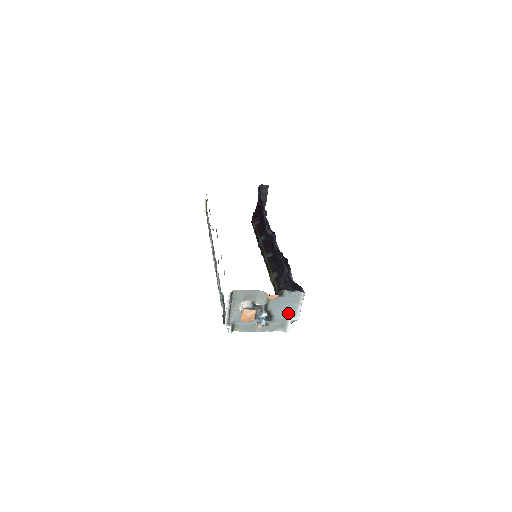
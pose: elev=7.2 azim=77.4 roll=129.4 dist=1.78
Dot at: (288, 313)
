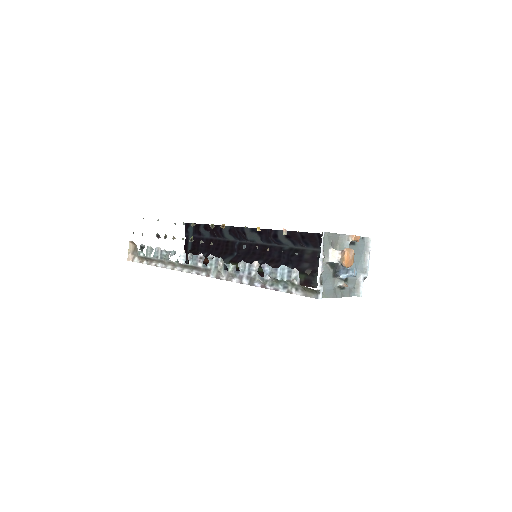
Dot at: (358, 269)
